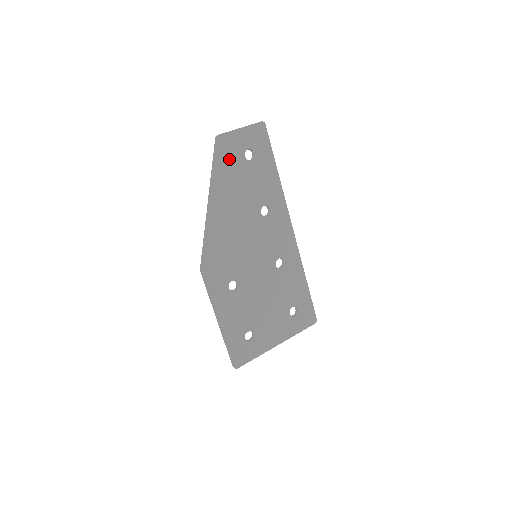
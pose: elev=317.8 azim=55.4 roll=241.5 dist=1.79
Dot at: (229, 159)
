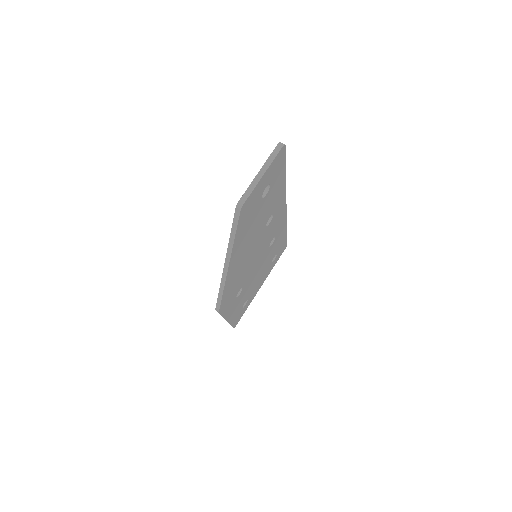
Dot at: (248, 215)
